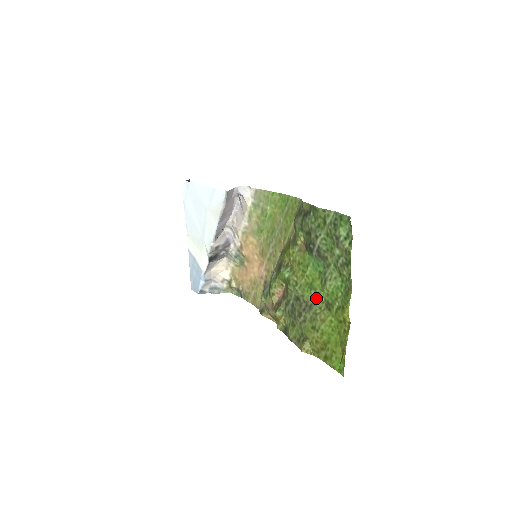
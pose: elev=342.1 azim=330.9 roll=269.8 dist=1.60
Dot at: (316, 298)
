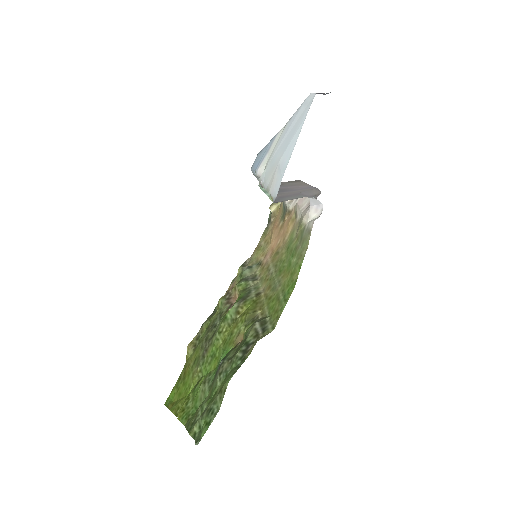
Dot at: (205, 365)
